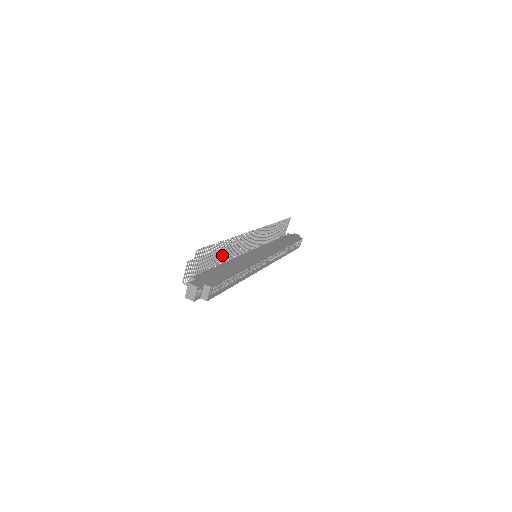
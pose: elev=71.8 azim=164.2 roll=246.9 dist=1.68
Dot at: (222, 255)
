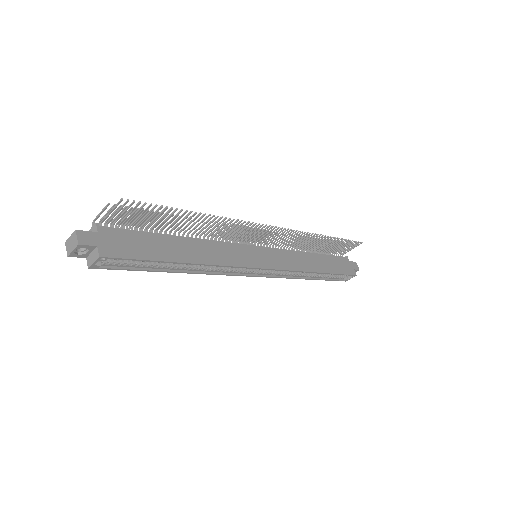
Dot at: occluded
